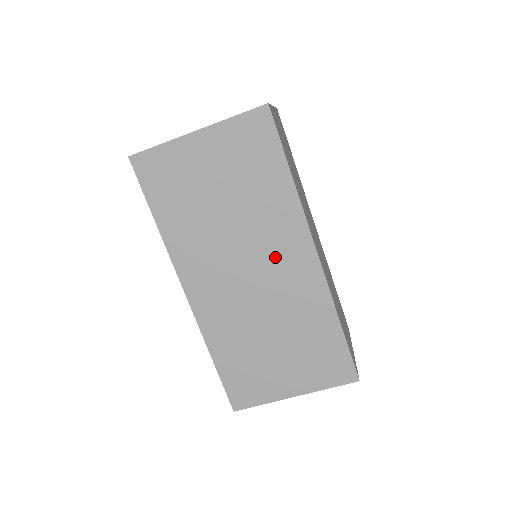
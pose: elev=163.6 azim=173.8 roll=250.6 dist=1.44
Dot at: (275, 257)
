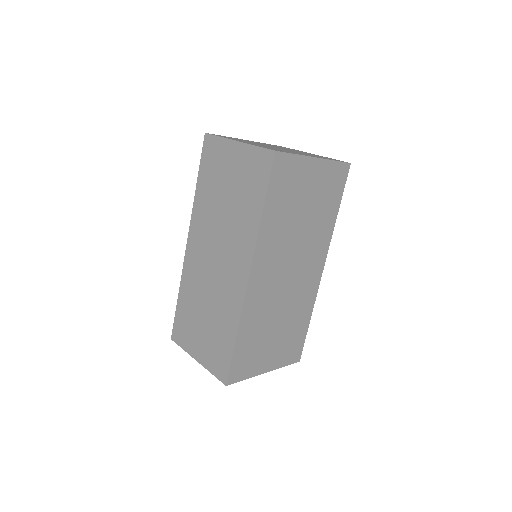
Dot at: (306, 265)
